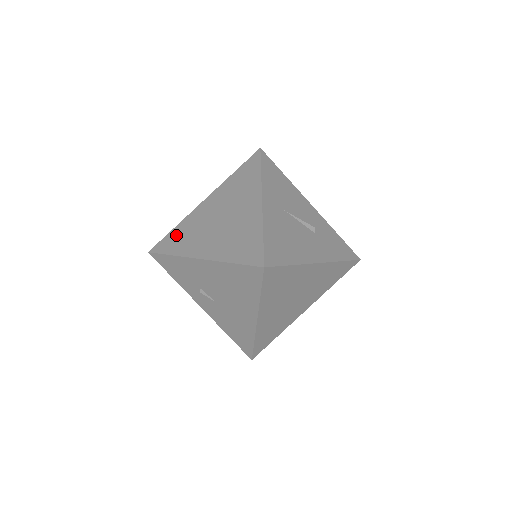
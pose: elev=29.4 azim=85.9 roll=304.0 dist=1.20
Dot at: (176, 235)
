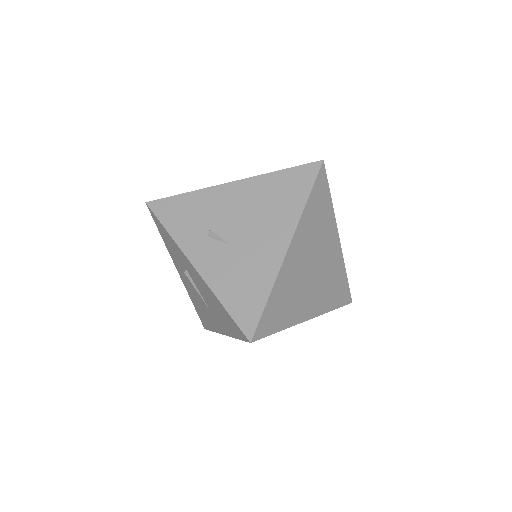
Dot at: occluded
